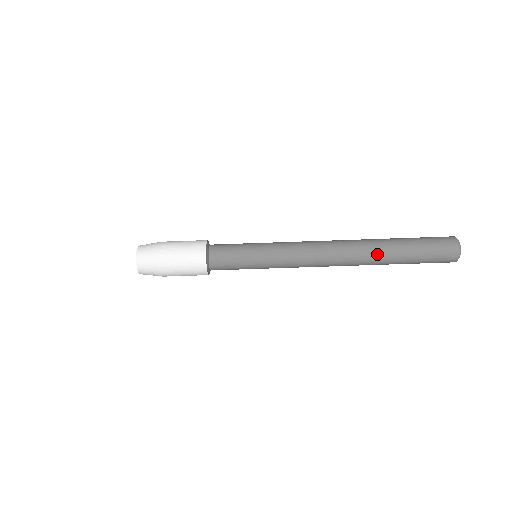
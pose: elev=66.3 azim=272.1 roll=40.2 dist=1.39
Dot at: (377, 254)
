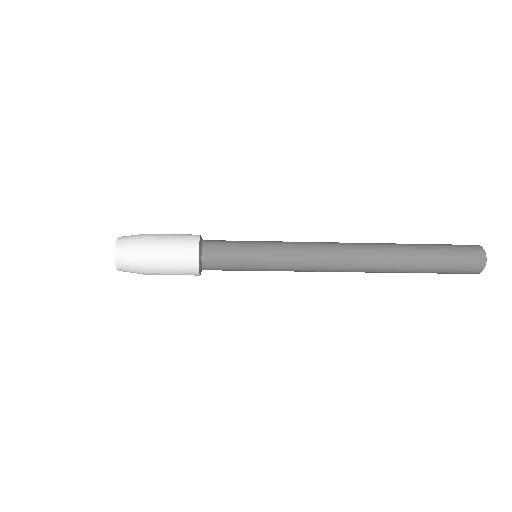
Dot at: occluded
